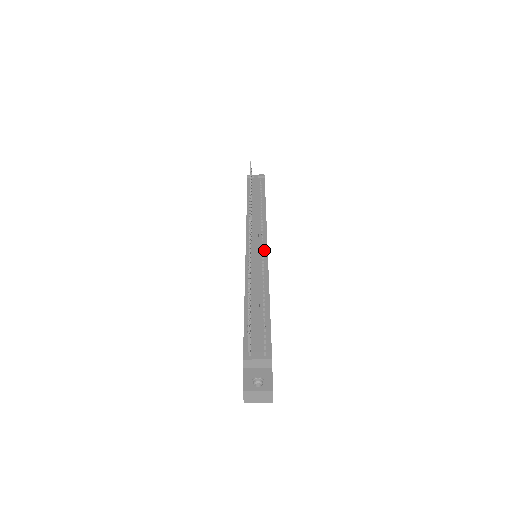
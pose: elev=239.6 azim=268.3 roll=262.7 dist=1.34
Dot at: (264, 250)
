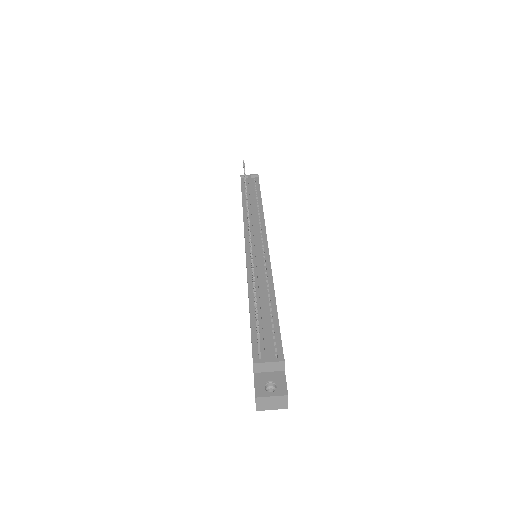
Dot at: (265, 249)
